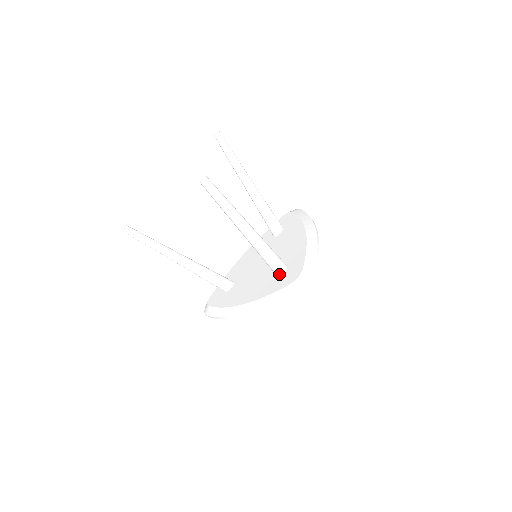
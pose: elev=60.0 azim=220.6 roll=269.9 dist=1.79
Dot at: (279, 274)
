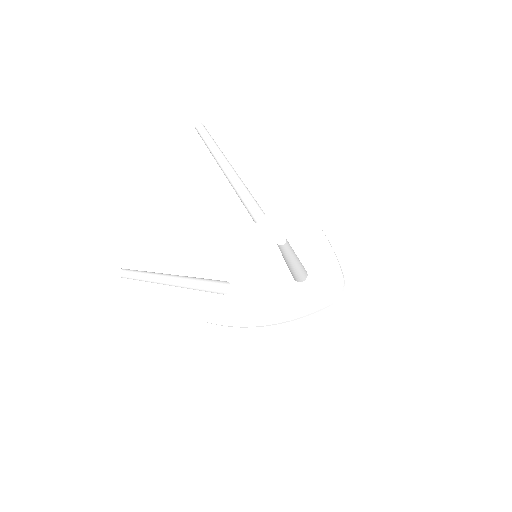
Dot at: (302, 281)
